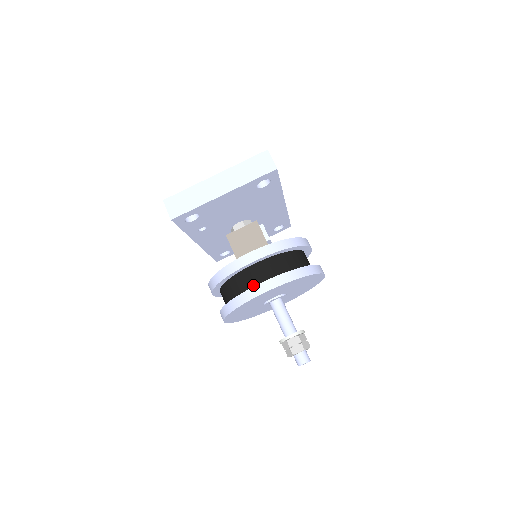
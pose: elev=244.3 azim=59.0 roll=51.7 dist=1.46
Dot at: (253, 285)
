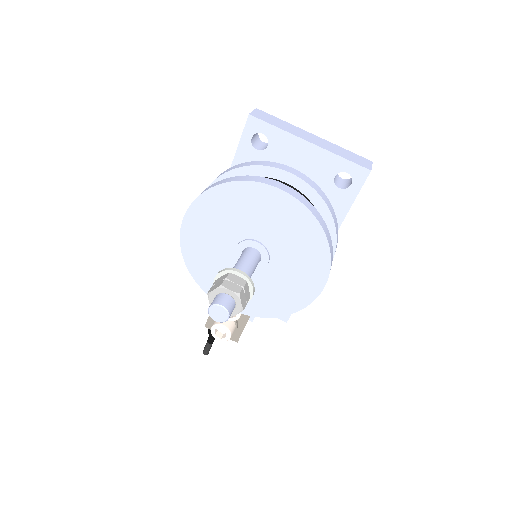
Dot at: occluded
